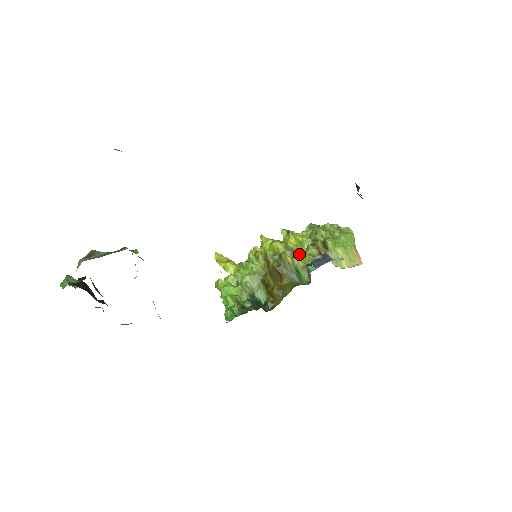
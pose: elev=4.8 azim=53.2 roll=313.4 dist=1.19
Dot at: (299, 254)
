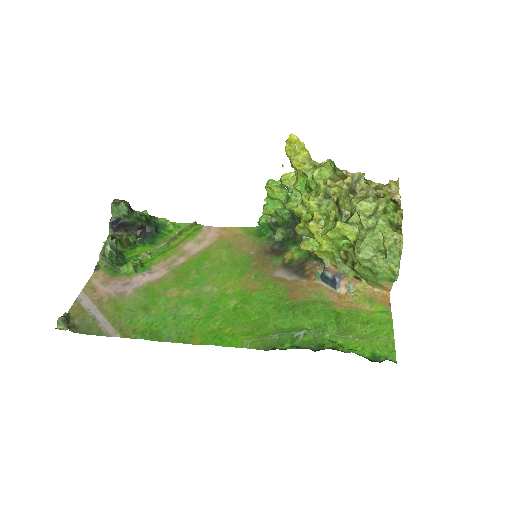
Dot at: (322, 253)
